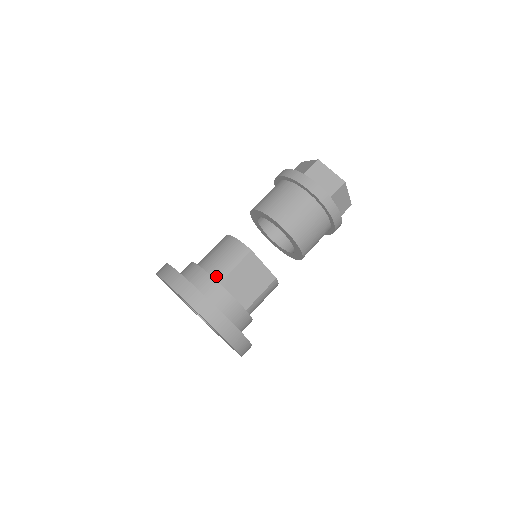
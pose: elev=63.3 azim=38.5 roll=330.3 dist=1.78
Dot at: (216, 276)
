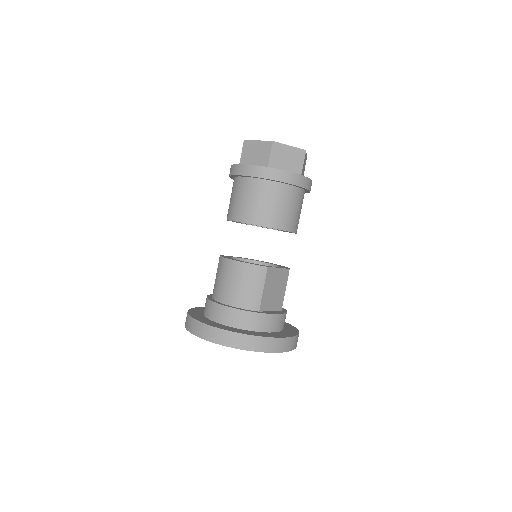
Dot at: (253, 307)
